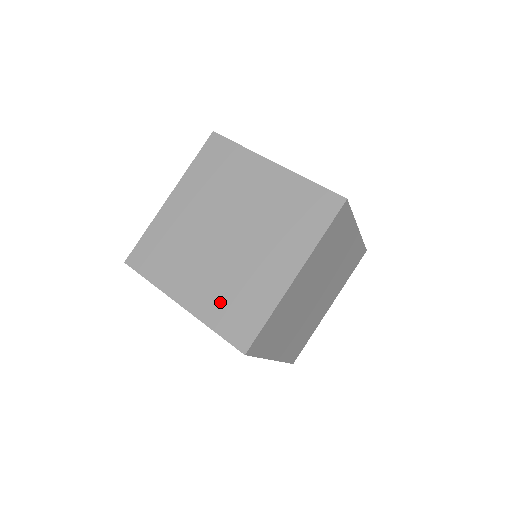
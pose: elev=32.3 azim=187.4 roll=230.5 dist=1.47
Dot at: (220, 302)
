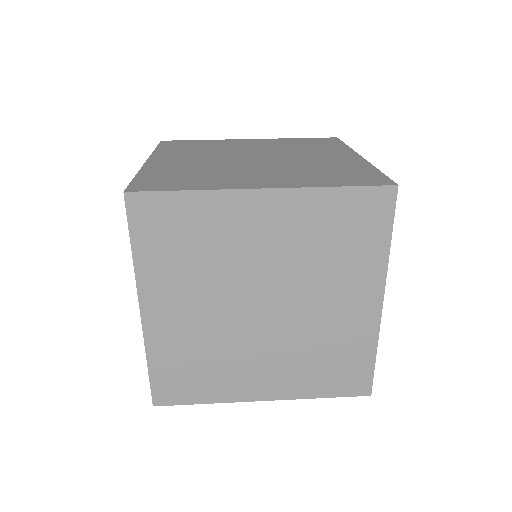
Dot at: (181, 352)
